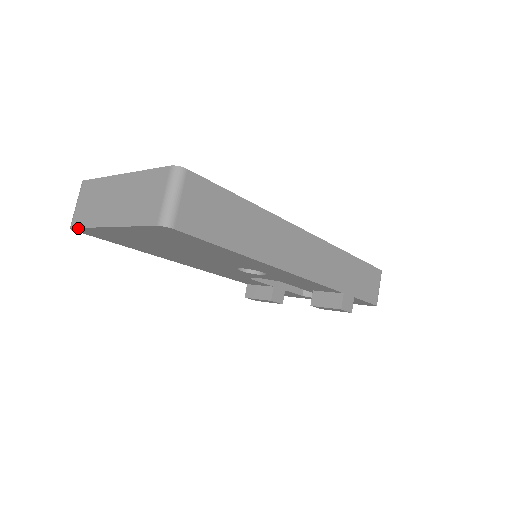
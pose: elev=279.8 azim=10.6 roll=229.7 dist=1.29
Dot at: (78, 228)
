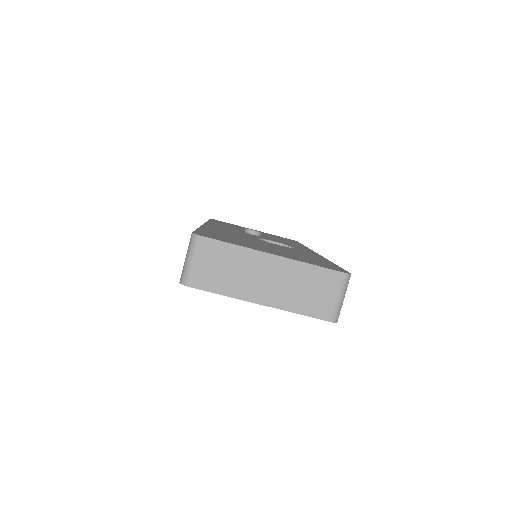
Dot at: (201, 289)
